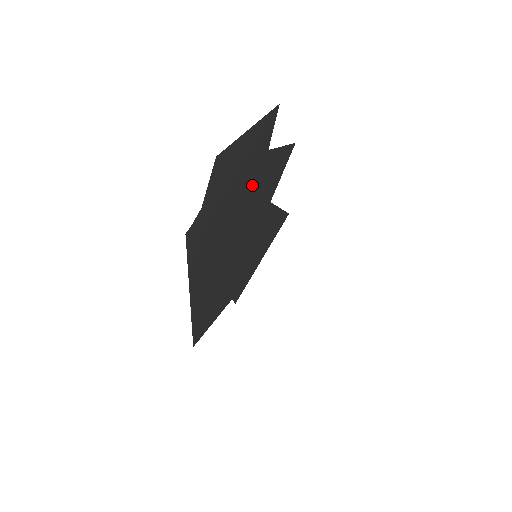
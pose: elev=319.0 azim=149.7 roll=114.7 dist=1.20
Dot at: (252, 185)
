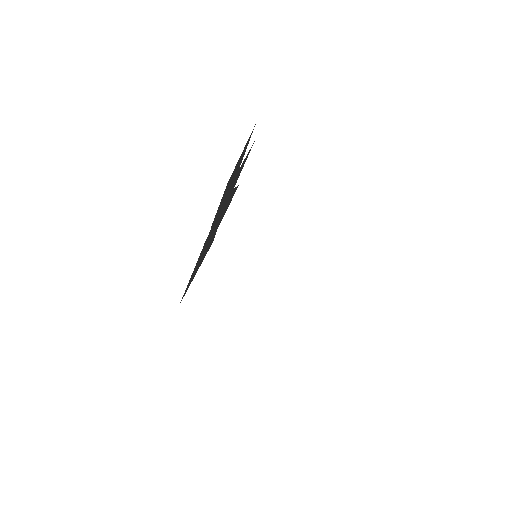
Dot at: (233, 184)
